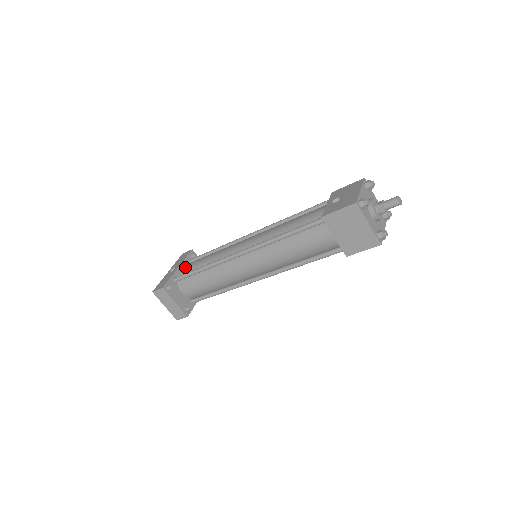
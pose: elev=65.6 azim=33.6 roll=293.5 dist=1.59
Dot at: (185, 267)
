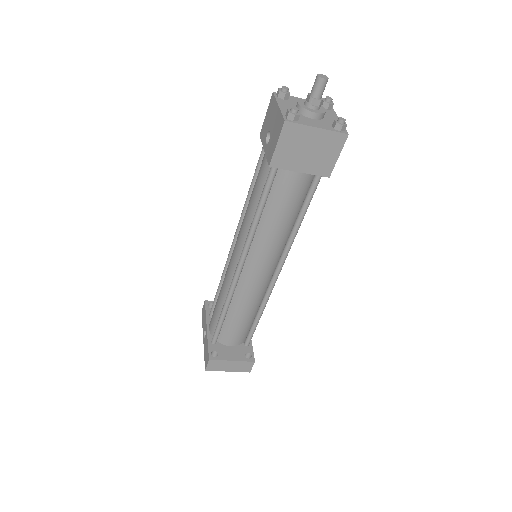
Dot at: (211, 323)
